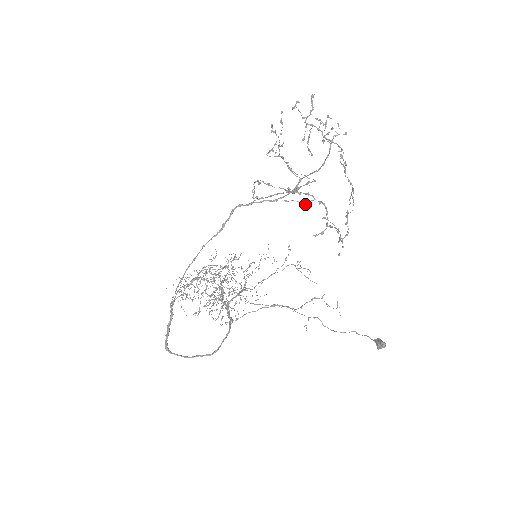
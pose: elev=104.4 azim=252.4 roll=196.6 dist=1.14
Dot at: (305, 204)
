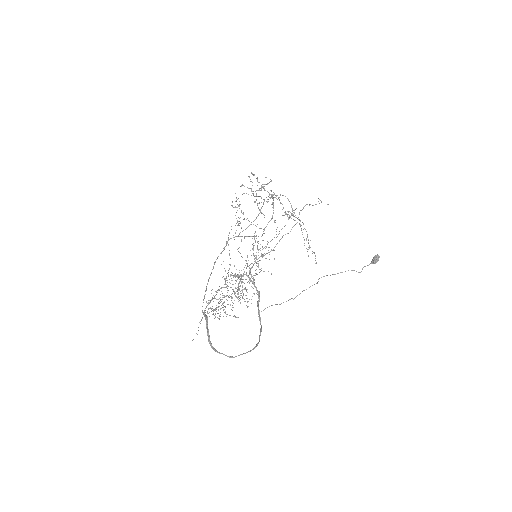
Dot at: (272, 202)
